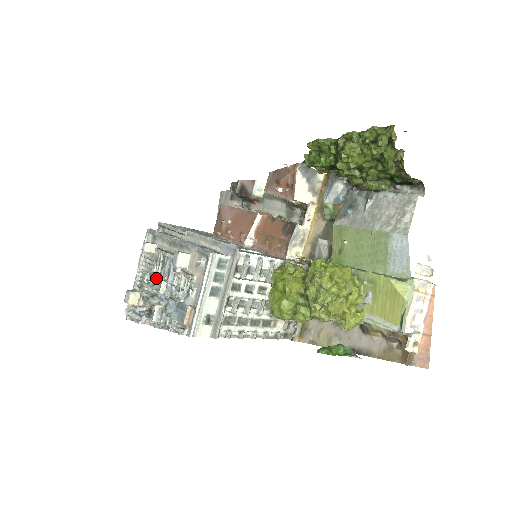
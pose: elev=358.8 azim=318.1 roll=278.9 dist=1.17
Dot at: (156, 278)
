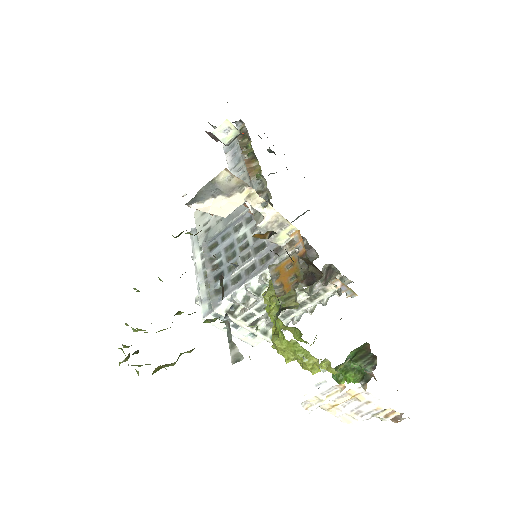
Dot at: occluded
